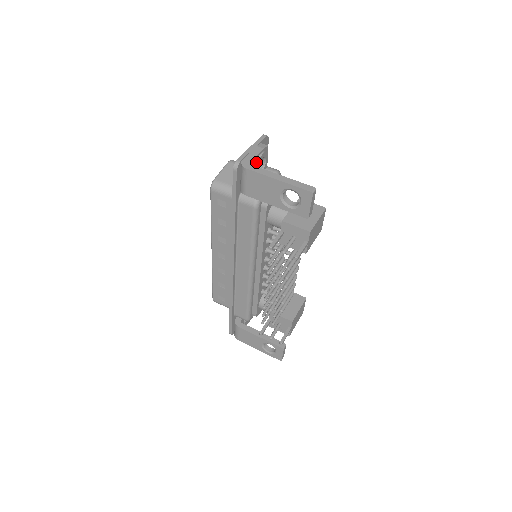
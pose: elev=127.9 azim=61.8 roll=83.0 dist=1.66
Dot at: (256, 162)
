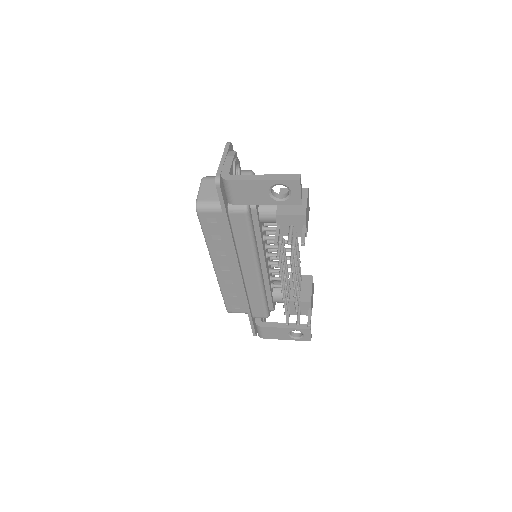
Dot at: (233, 171)
